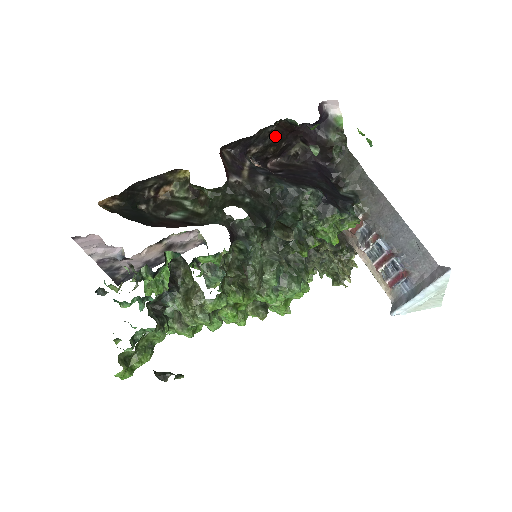
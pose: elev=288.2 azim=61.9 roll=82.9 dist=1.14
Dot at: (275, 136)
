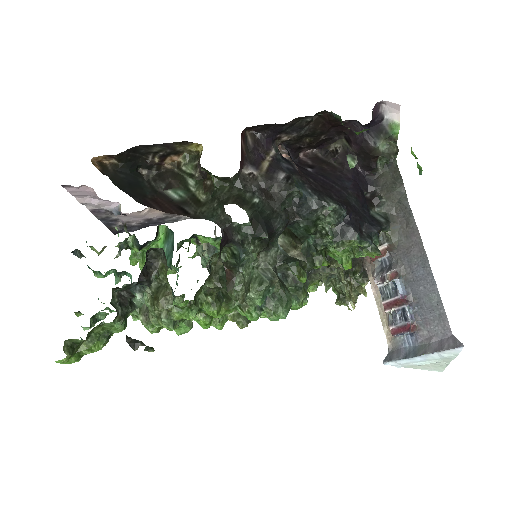
Dot at: (314, 127)
